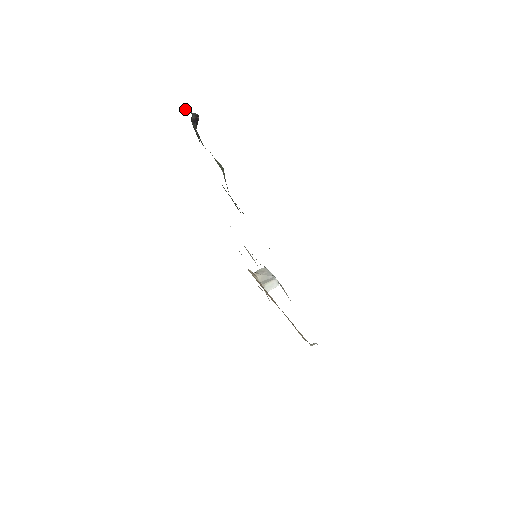
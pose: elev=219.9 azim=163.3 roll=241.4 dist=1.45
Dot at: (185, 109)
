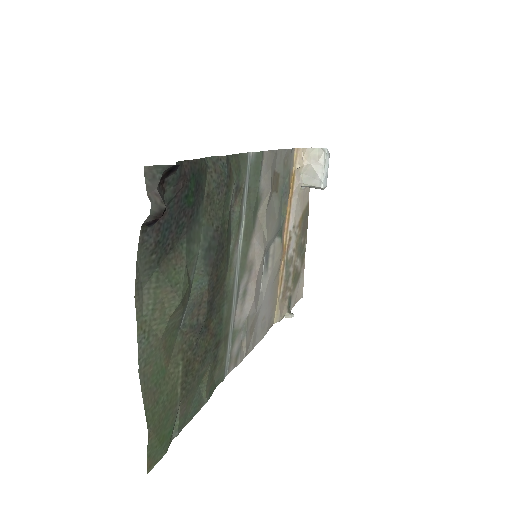
Dot at: (145, 173)
